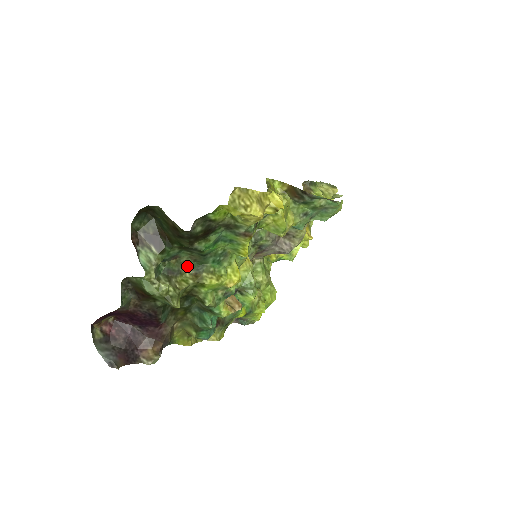
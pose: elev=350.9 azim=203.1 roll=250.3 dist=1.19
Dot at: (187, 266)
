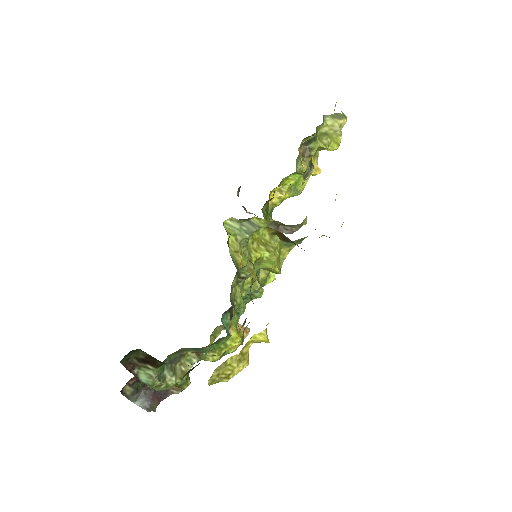
Dot at: (187, 350)
